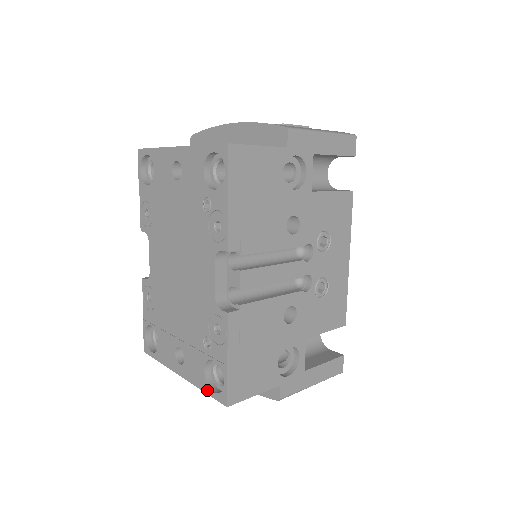
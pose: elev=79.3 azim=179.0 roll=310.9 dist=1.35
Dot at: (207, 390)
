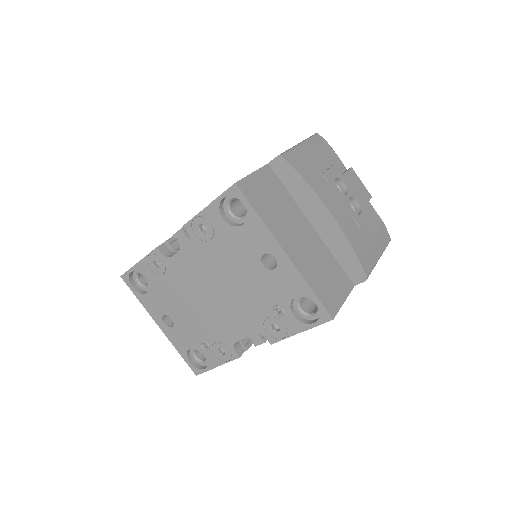
Dot at: (184, 356)
